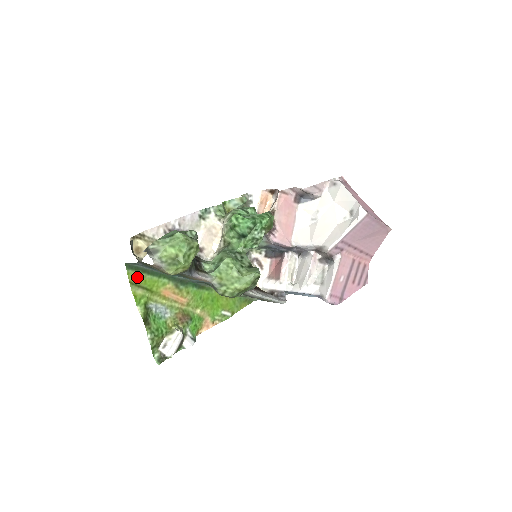
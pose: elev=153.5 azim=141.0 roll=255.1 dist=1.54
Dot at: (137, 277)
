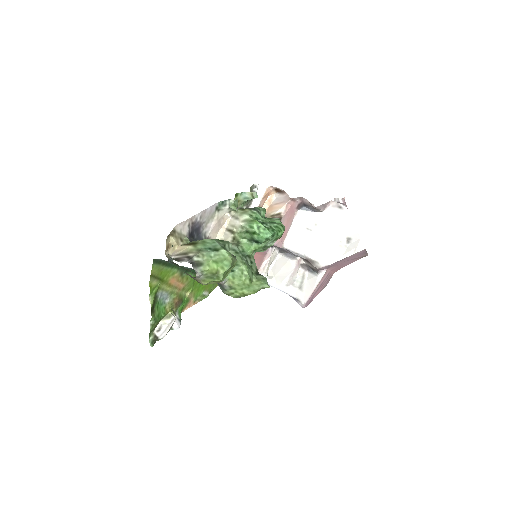
Dot at: (157, 269)
